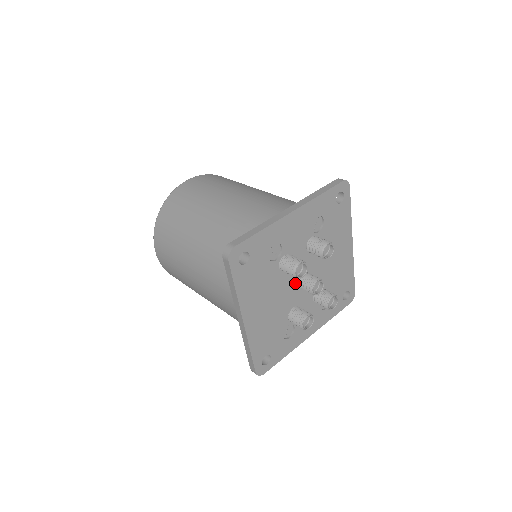
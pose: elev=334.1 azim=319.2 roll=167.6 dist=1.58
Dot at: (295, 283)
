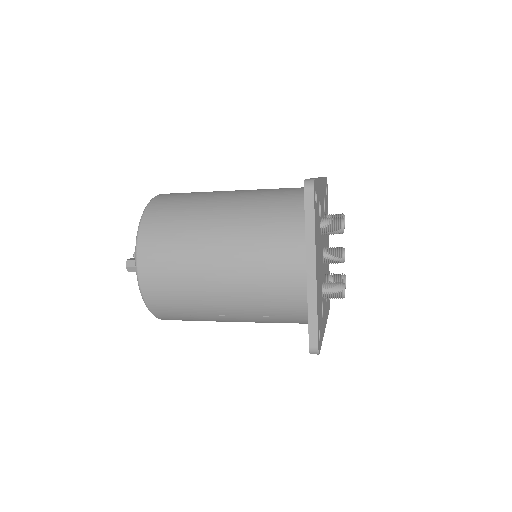
Dot at: (322, 255)
